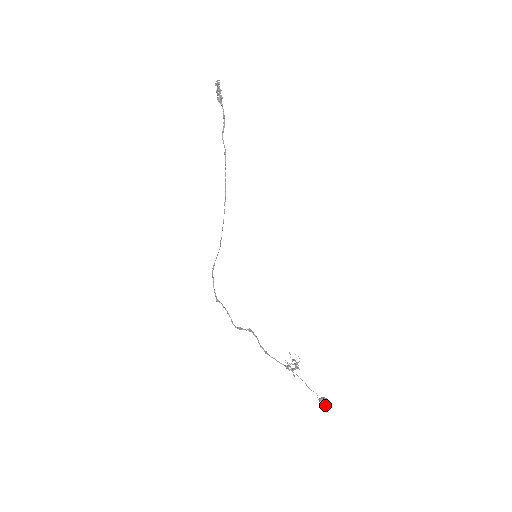
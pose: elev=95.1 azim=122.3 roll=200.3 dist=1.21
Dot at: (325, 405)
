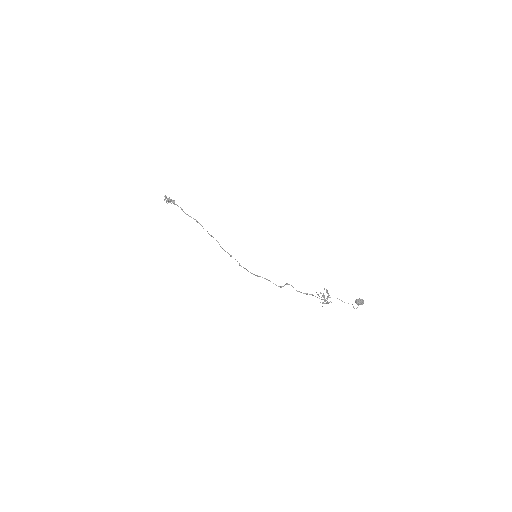
Dot at: (361, 302)
